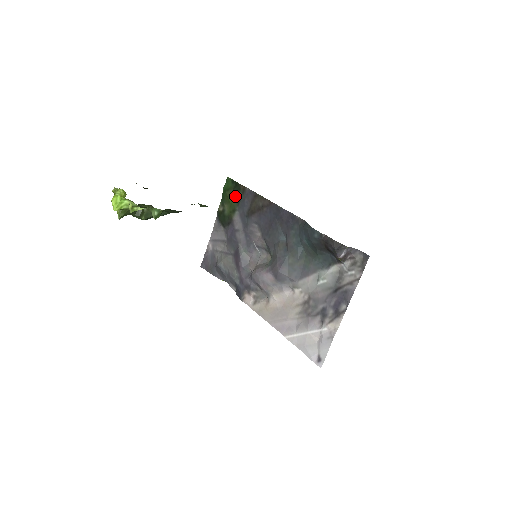
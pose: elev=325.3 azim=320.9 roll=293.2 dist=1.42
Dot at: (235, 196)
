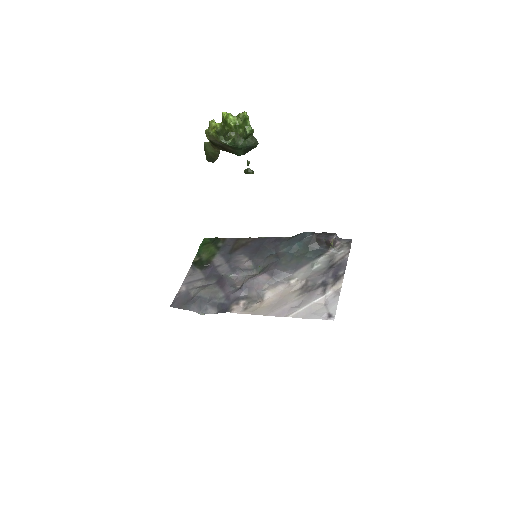
Dot at: (214, 246)
